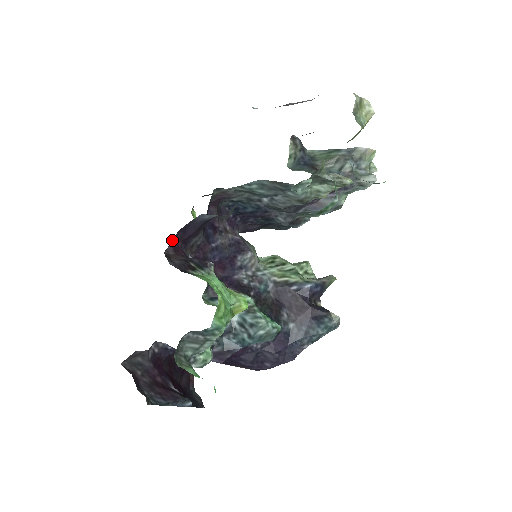
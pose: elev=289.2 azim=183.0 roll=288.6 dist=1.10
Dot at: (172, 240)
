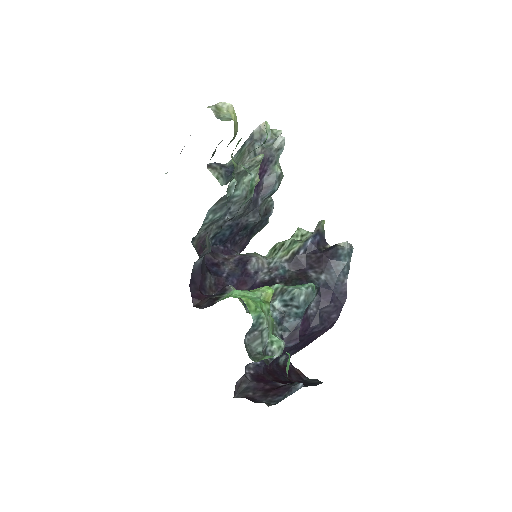
Dot at: (191, 294)
